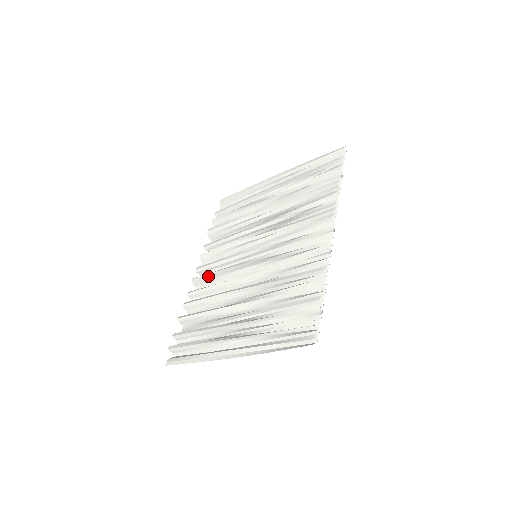
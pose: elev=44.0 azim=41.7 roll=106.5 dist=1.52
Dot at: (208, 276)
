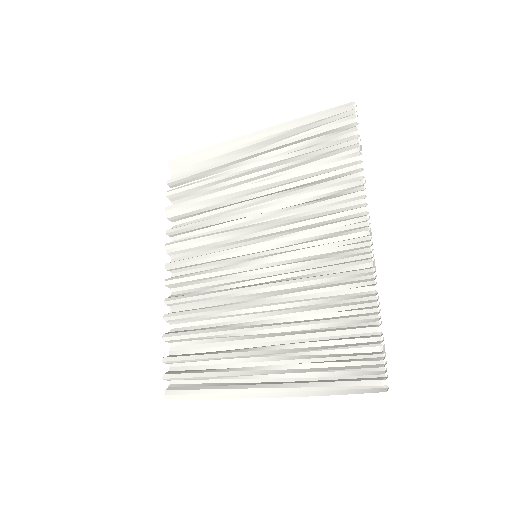
Dot at: (190, 280)
